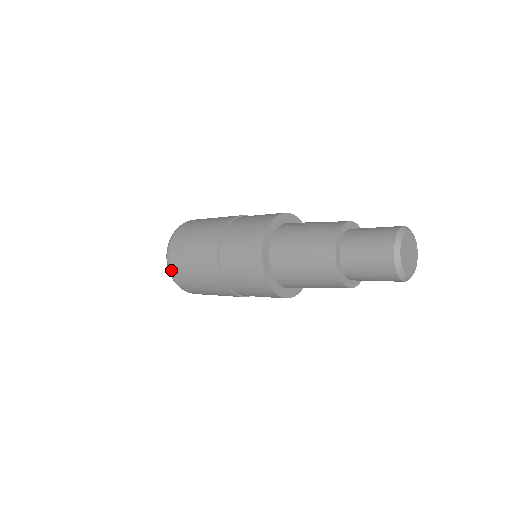
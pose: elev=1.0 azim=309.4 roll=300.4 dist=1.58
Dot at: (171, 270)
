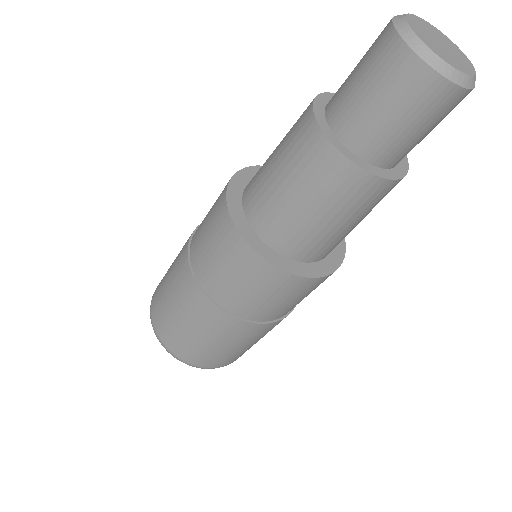
Dot at: occluded
